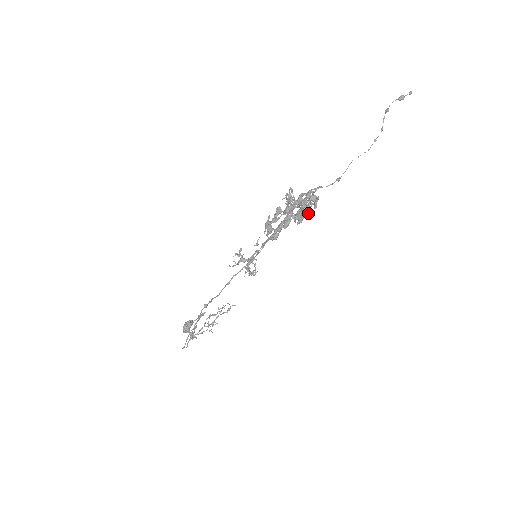
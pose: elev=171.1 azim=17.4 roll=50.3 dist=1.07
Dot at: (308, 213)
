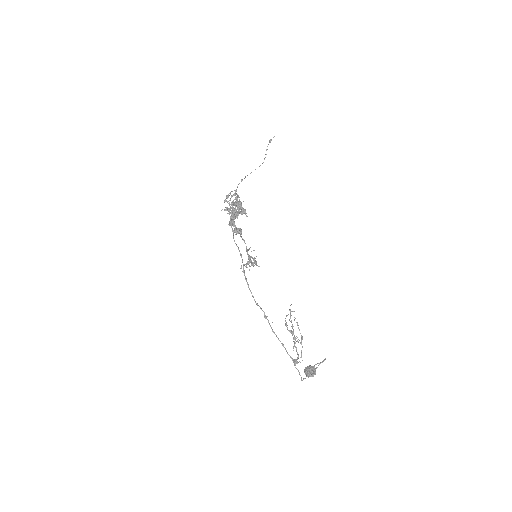
Dot at: (235, 202)
